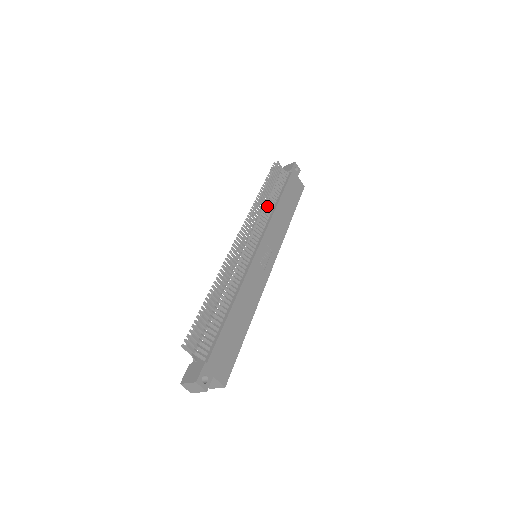
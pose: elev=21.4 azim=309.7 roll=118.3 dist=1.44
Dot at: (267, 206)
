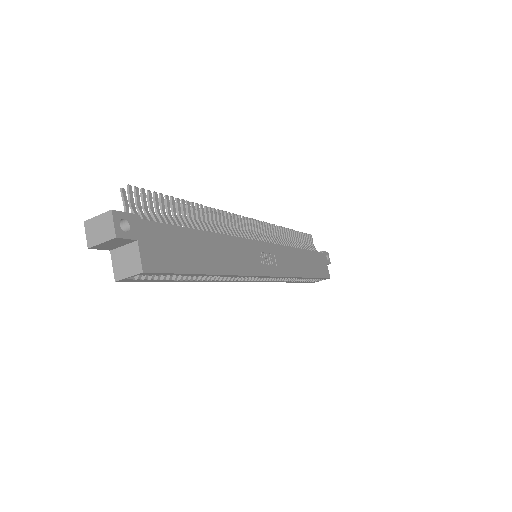
Dot at: (287, 241)
